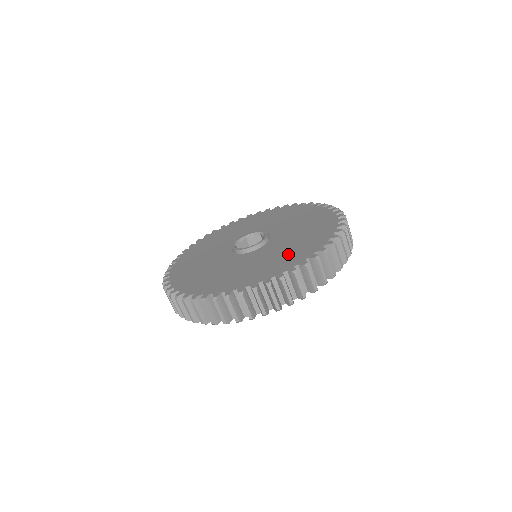
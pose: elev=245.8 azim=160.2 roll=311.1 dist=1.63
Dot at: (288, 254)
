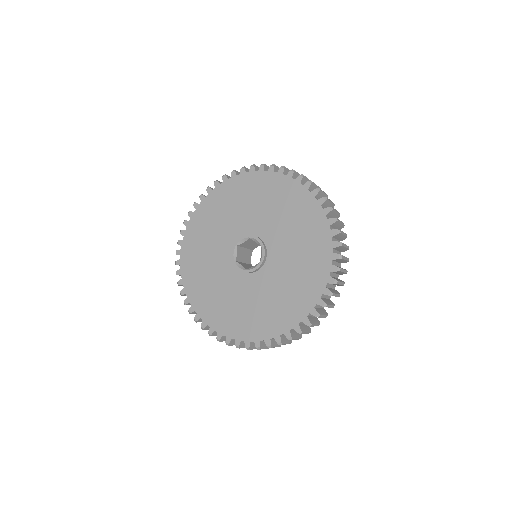
Dot at: (258, 315)
